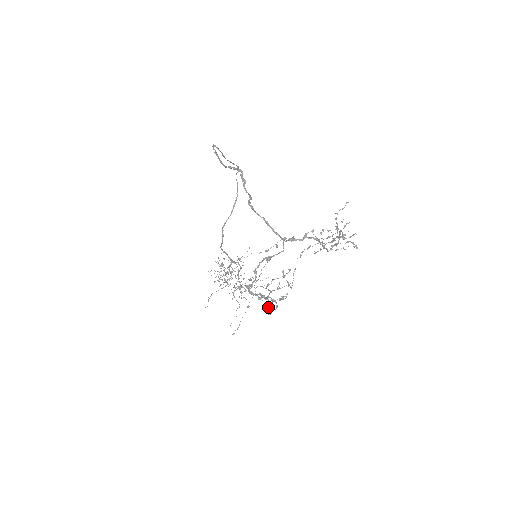
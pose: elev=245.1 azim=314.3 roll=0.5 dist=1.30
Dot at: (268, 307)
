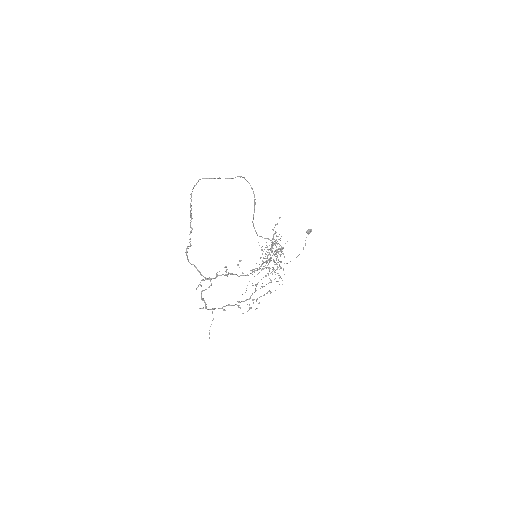
Dot at: occluded
